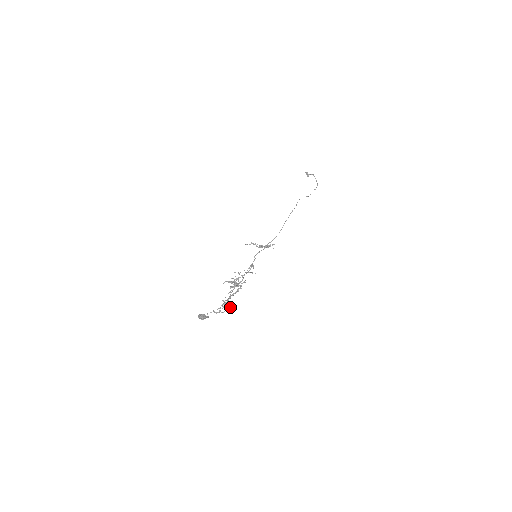
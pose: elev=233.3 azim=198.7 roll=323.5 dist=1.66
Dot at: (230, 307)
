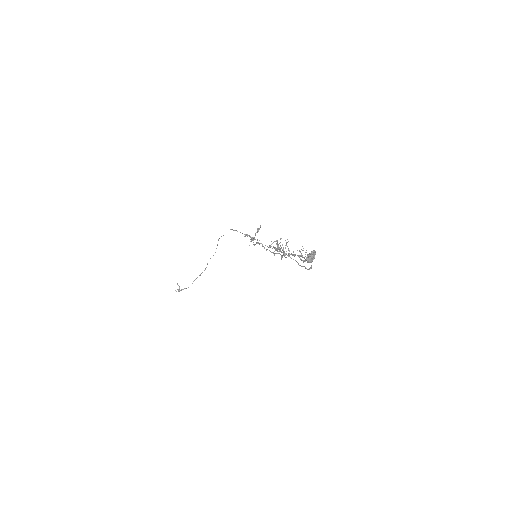
Dot at: occluded
